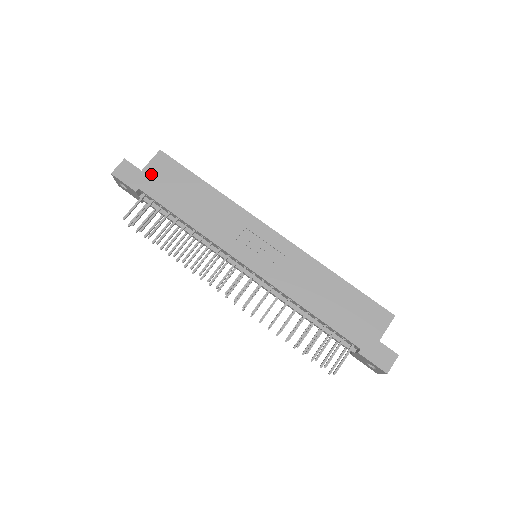
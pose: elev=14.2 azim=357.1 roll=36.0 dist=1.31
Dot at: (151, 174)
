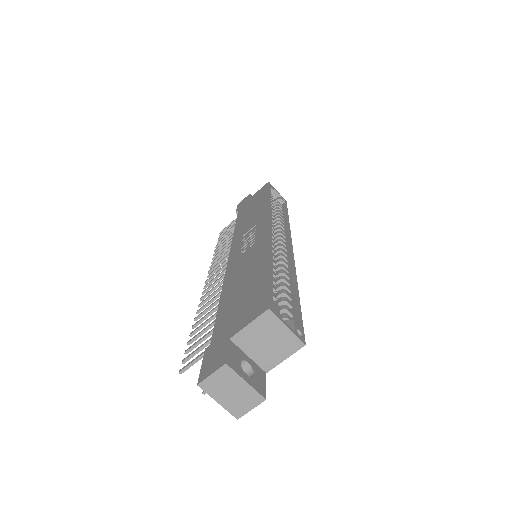
Dot at: (251, 199)
